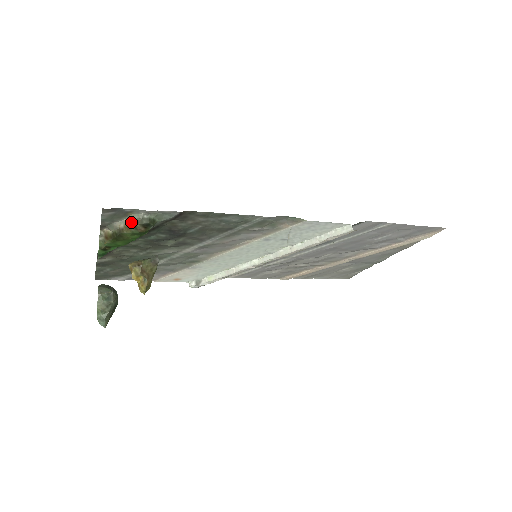
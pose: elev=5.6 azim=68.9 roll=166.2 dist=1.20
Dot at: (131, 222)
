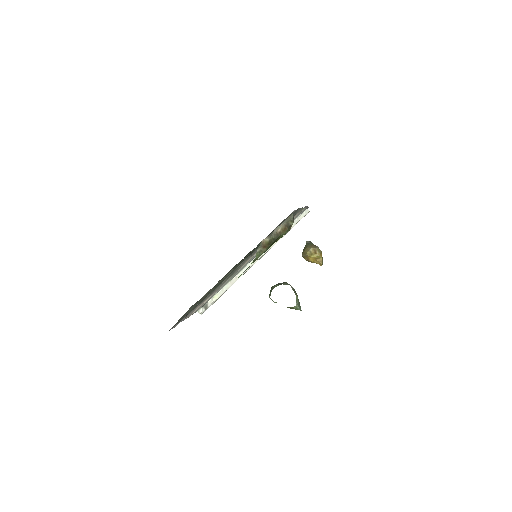
Dot at: (287, 224)
